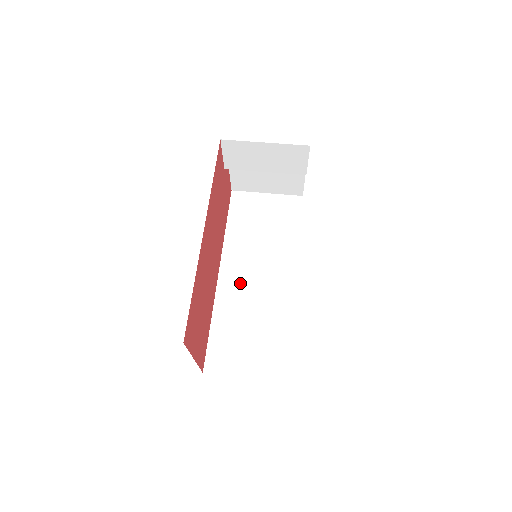
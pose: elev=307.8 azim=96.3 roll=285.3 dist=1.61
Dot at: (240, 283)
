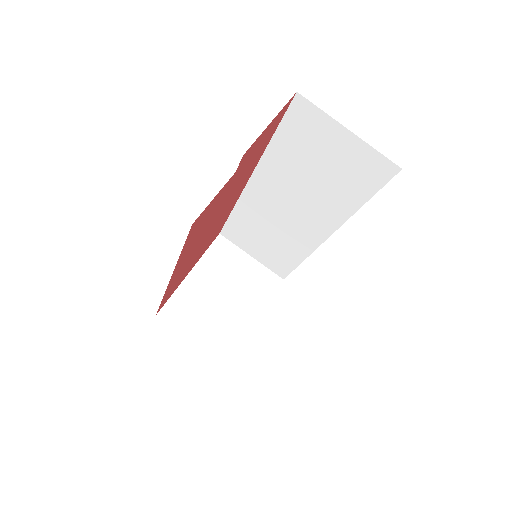
Dot at: (268, 203)
